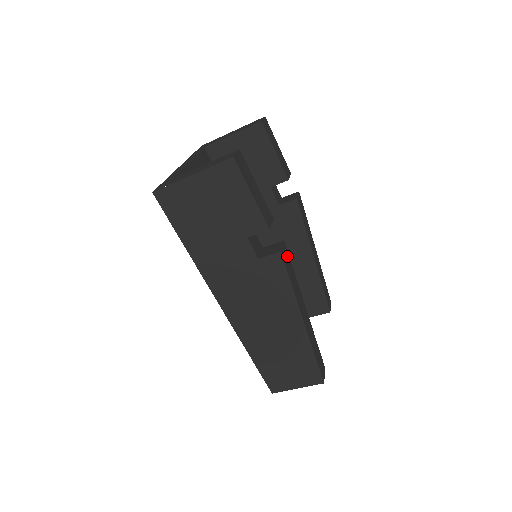
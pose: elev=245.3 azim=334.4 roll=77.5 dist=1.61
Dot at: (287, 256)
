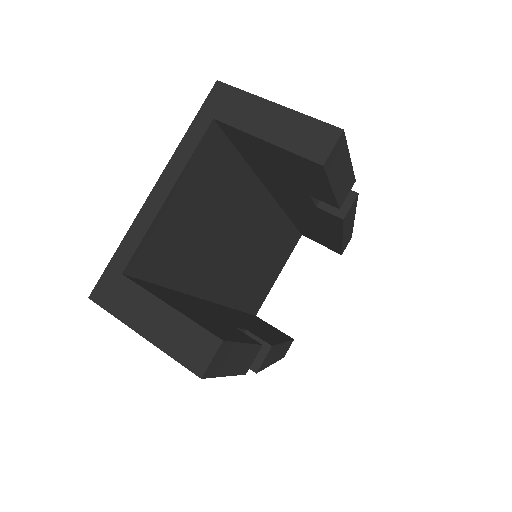
Dot at: (270, 352)
